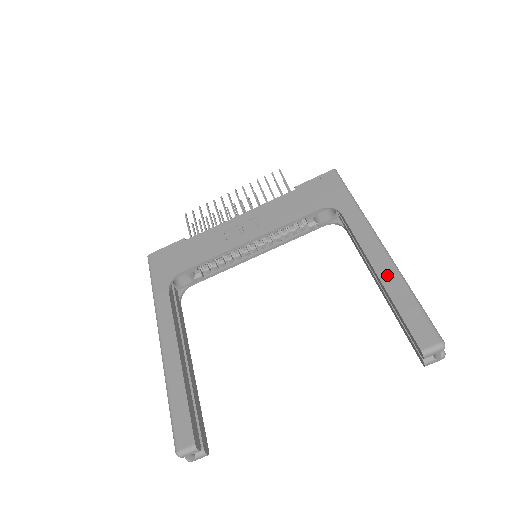
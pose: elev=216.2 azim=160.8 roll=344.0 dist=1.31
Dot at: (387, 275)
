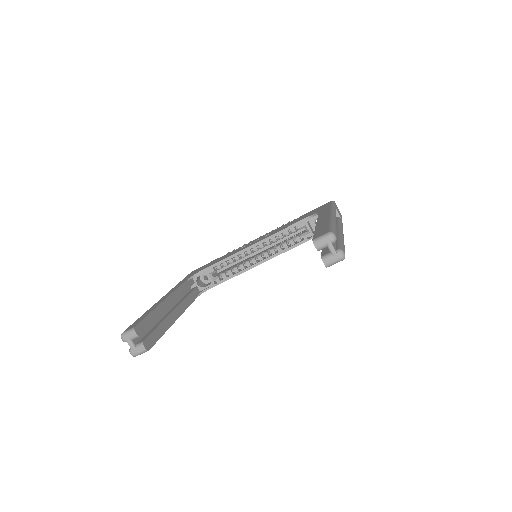
Dot at: (322, 222)
